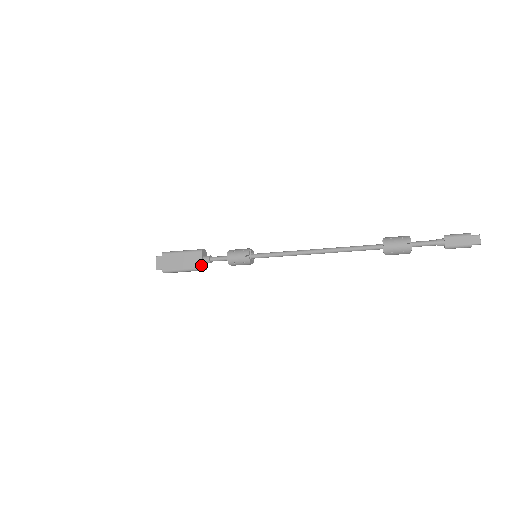
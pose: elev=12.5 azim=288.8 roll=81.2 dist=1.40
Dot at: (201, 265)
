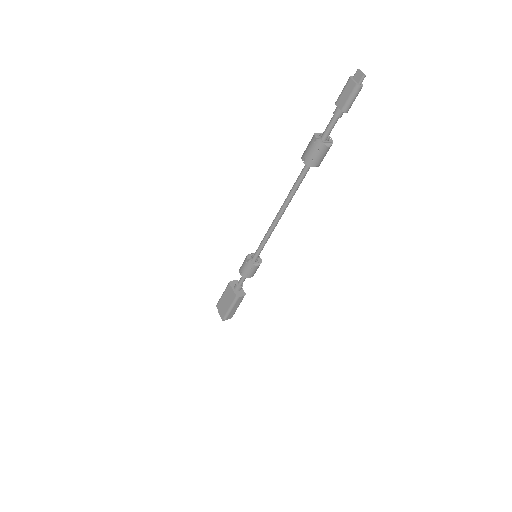
Dot at: (235, 294)
